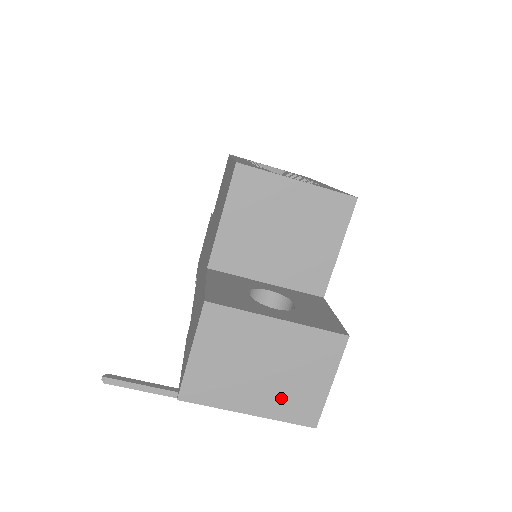
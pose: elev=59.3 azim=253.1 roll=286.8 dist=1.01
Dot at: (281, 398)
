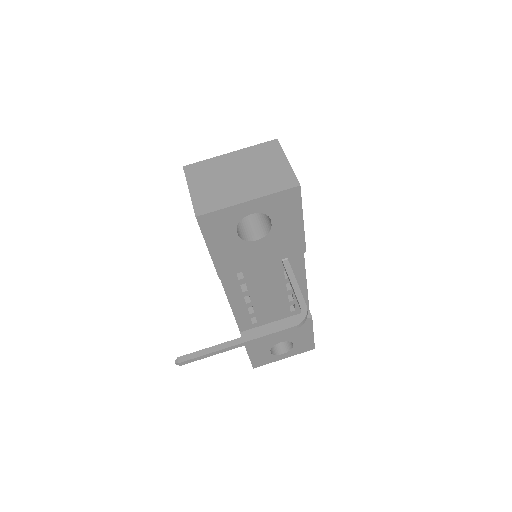
Dot at: (262, 183)
